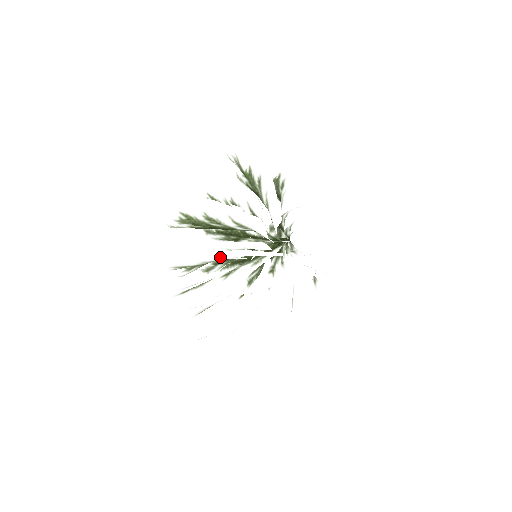
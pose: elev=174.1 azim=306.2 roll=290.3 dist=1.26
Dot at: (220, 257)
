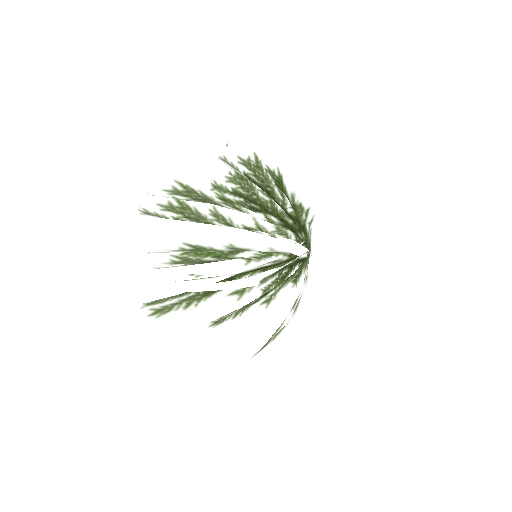
Dot at: occluded
